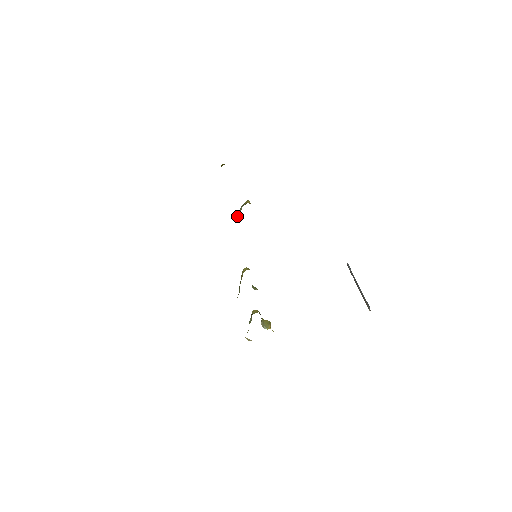
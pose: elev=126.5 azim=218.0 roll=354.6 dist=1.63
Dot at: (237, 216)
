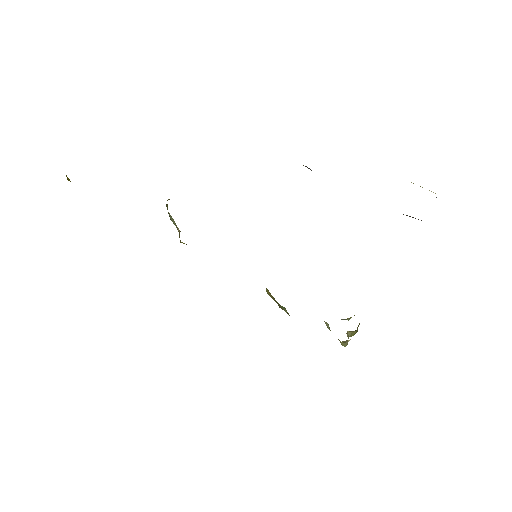
Dot at: (179, 232)
